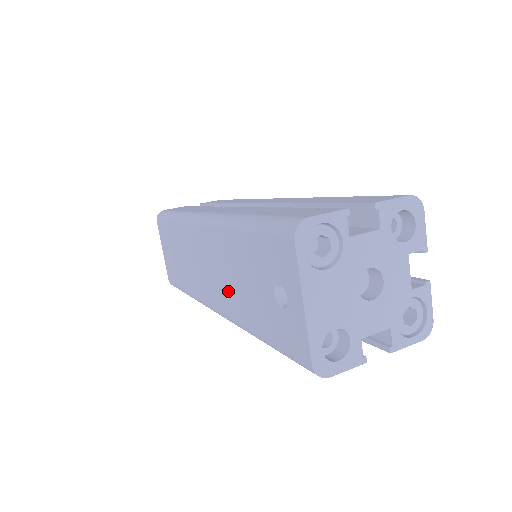
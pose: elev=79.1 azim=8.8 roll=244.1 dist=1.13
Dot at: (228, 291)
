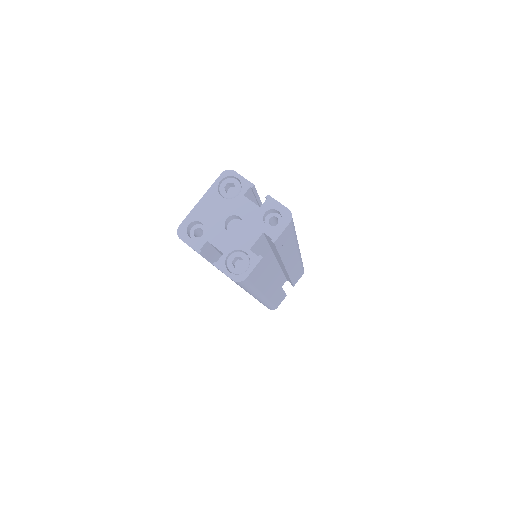
Dot at: occluded
